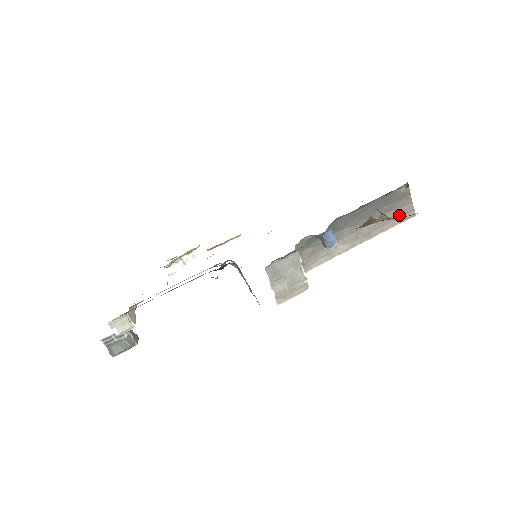
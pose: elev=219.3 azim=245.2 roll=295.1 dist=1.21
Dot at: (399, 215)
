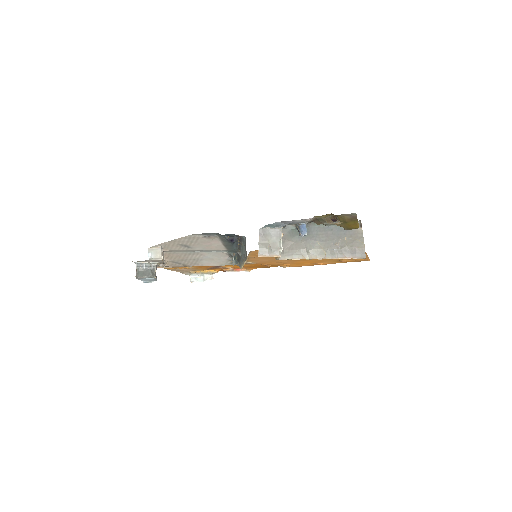
Dot at: (354, 252)
